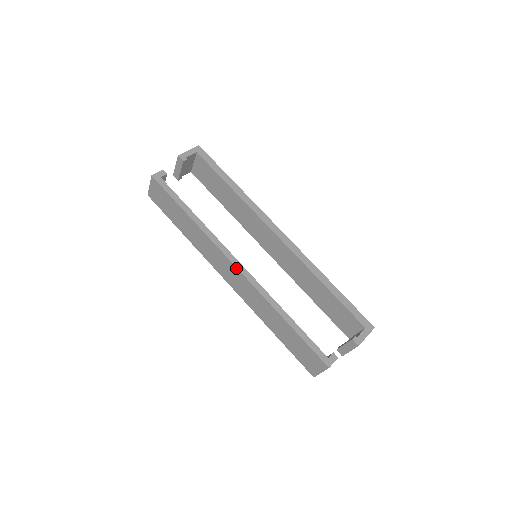
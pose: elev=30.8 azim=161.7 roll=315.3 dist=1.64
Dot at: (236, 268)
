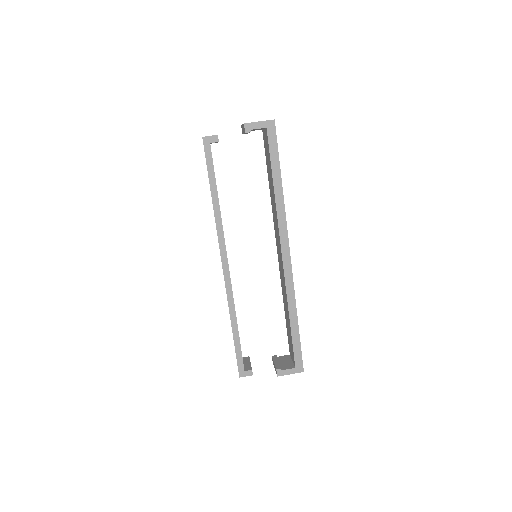
Dot at: (222, 266)
